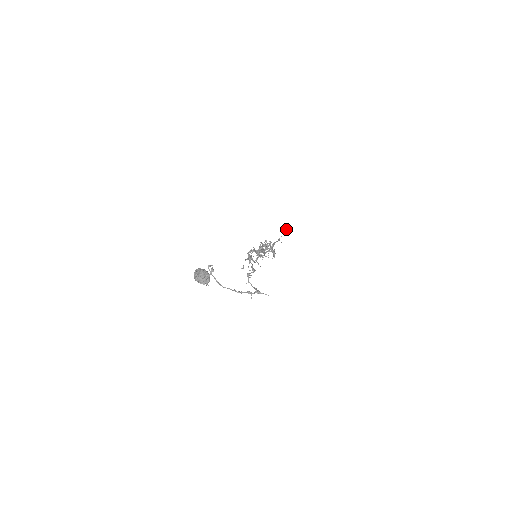
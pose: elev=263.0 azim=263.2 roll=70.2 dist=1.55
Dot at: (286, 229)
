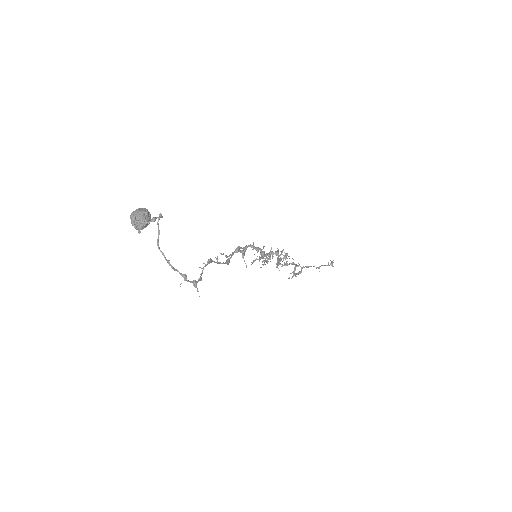
Dot at: (332, 262)
